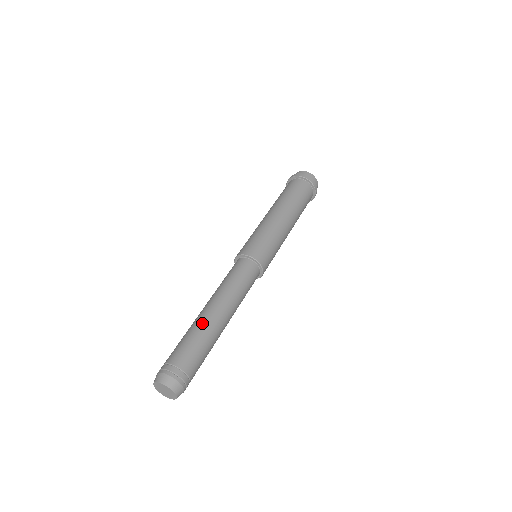
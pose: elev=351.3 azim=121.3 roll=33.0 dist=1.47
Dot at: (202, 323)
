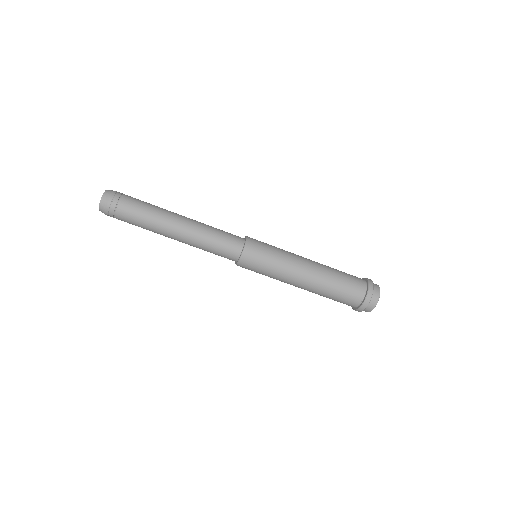
Dot at: occluded
